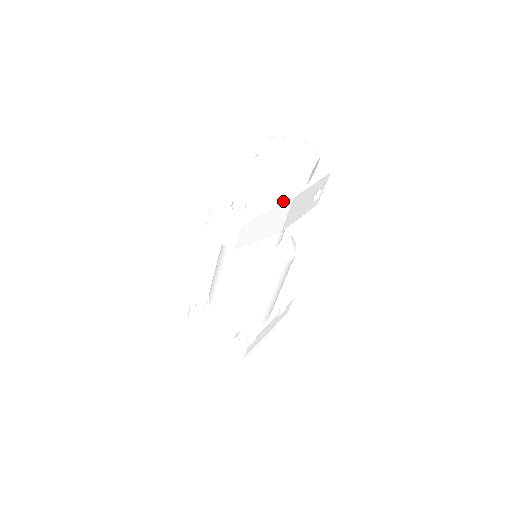
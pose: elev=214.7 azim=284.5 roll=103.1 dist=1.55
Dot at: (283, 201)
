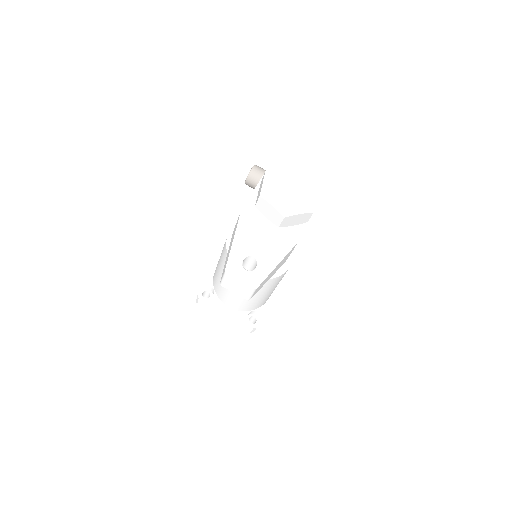
Dot at: (289, 250)
